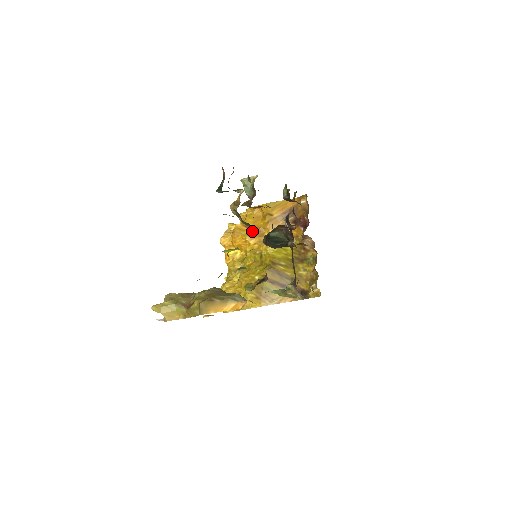
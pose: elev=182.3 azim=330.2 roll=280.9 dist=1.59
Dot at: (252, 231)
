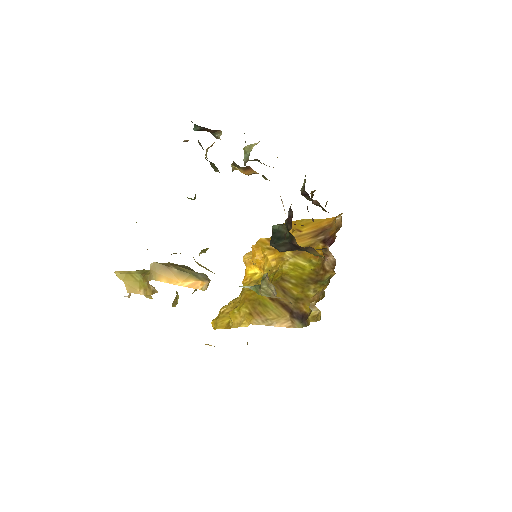
Dot at: occluded
